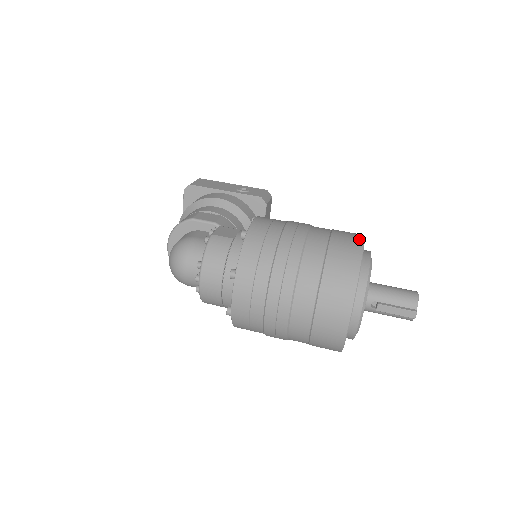
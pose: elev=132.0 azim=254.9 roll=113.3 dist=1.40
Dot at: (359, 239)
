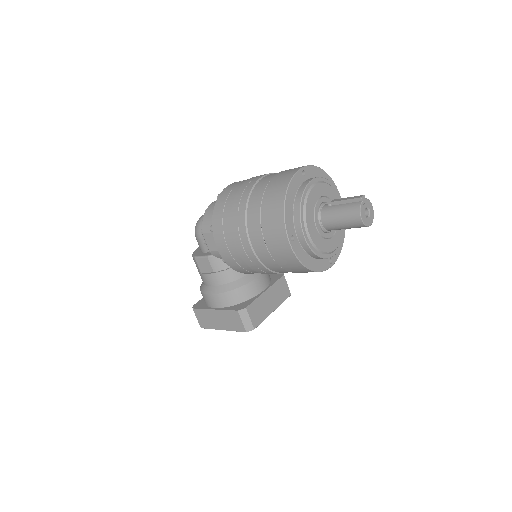
Dot at: occluded
